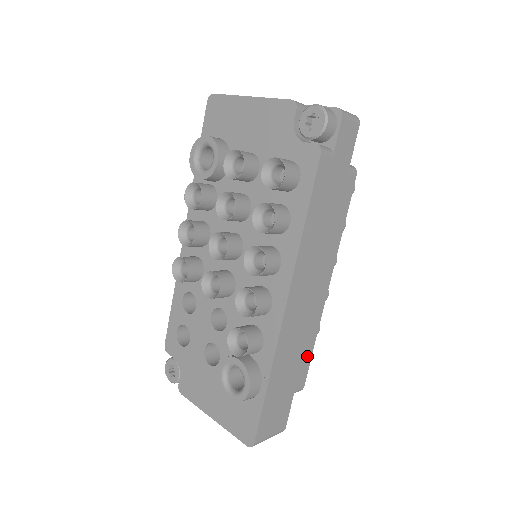
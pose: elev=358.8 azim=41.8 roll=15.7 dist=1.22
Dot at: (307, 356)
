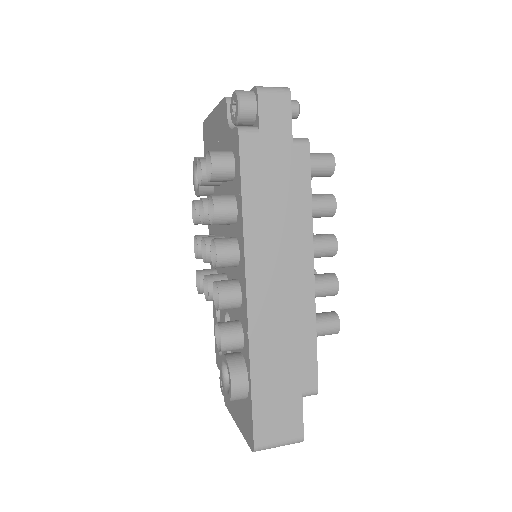
Dot at: (308, 352)
